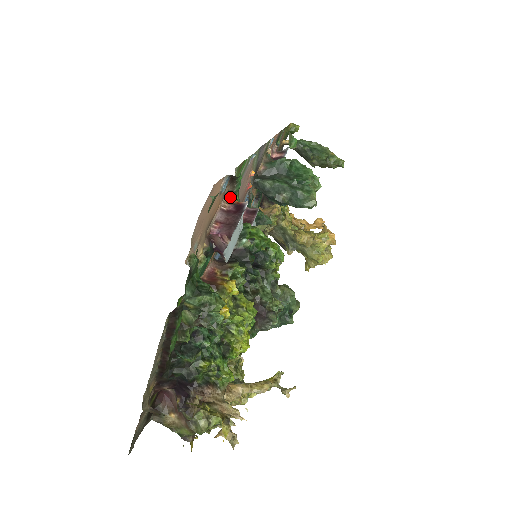
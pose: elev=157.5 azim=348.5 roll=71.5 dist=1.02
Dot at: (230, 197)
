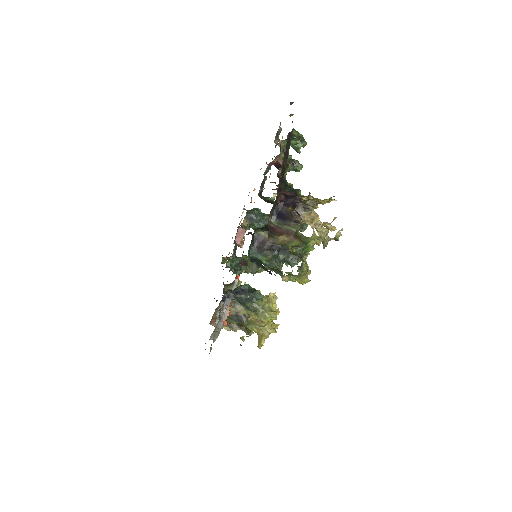
Dot at: (276, 144)
